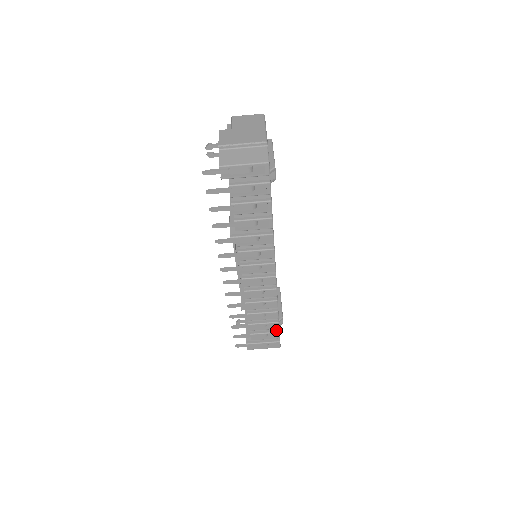
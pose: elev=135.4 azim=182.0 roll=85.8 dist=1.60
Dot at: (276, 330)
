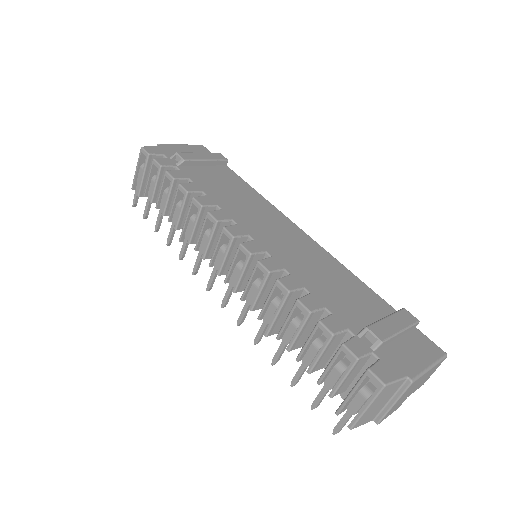
Dot at: (341, 346)
